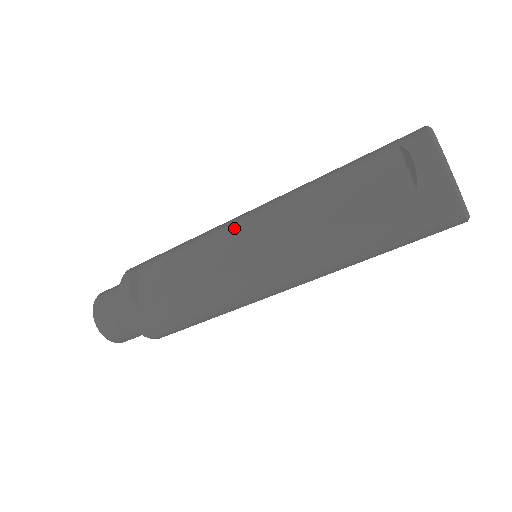
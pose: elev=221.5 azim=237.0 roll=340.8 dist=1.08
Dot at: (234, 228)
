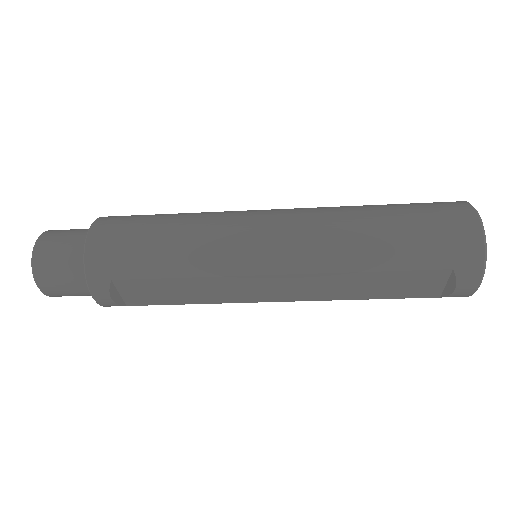
Dot at: (256, 279)
